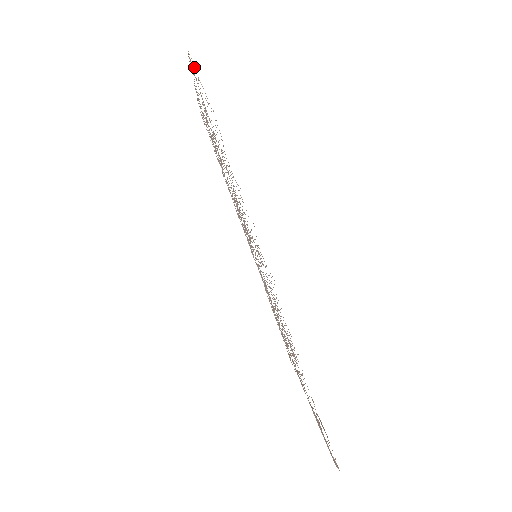
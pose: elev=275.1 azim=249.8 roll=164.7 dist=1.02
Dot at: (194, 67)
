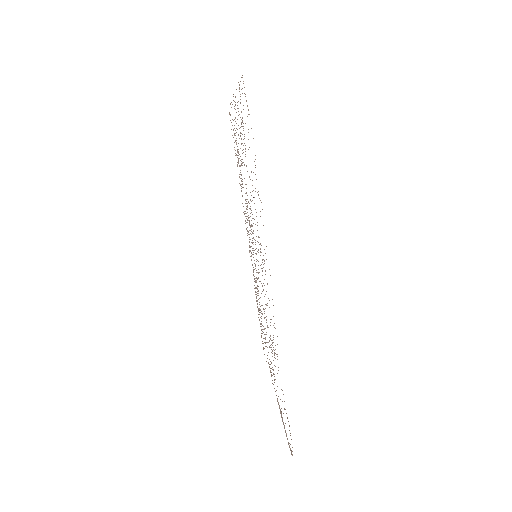
Dot at: occluded
